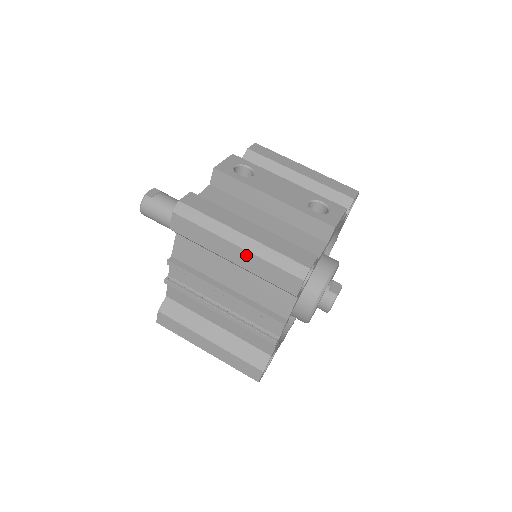
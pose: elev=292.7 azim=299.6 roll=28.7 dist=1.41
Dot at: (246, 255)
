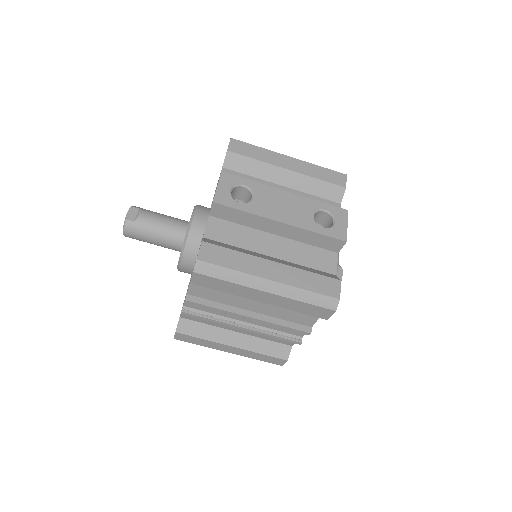
Dot at: (277, 298)
